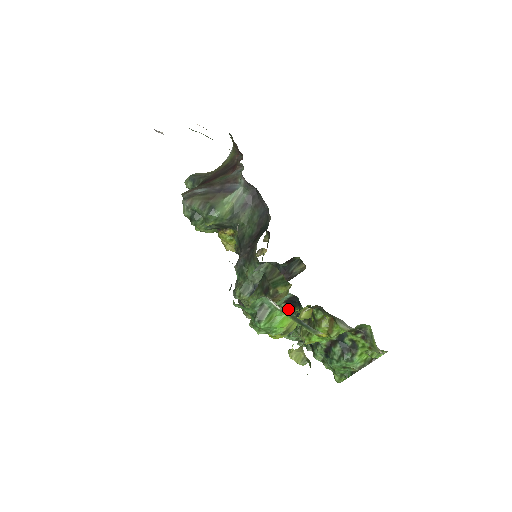
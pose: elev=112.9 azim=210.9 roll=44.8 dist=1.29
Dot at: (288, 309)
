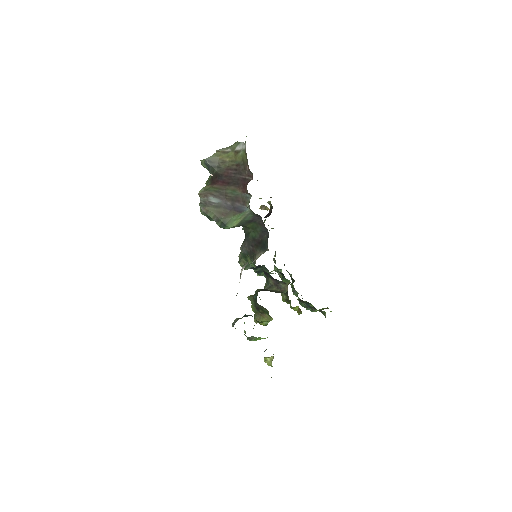
Dot at: occluded
